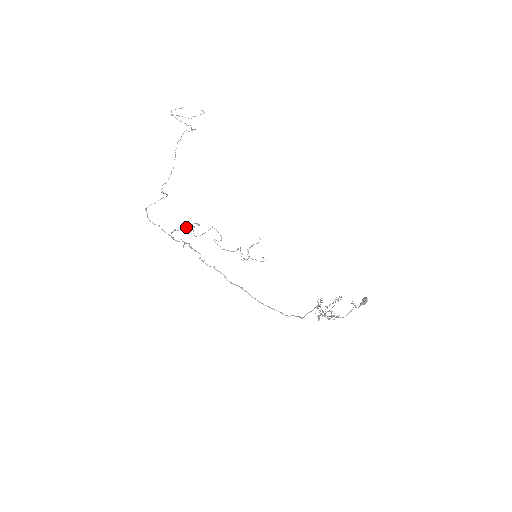
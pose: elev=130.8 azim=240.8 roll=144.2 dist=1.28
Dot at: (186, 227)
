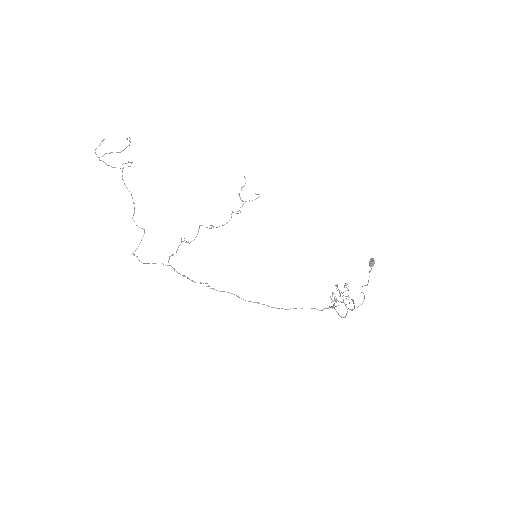
Dot at: occluded
